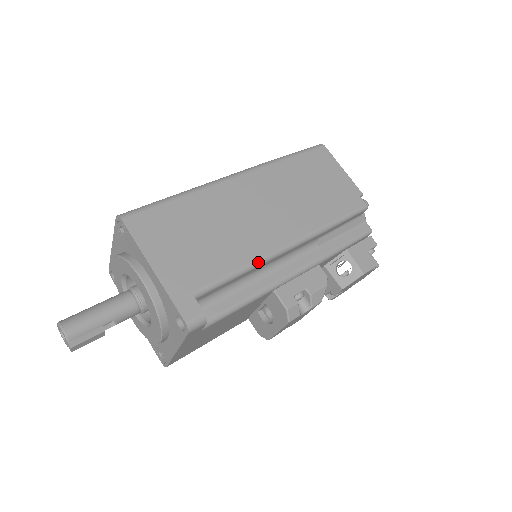
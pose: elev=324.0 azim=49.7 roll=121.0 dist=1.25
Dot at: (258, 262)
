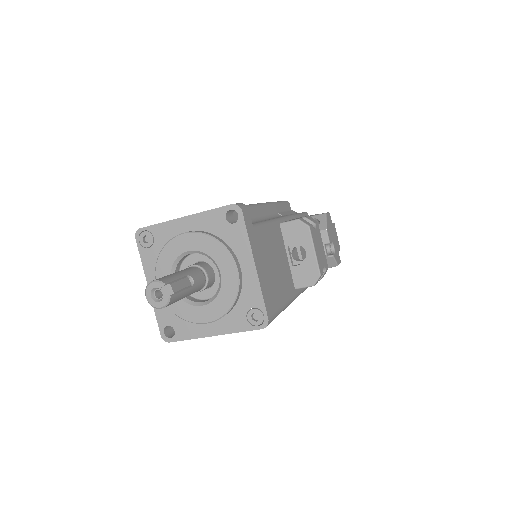
Dot at: (250, 205)
